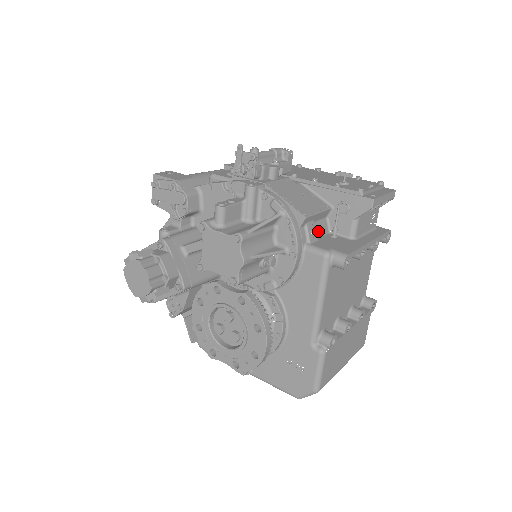
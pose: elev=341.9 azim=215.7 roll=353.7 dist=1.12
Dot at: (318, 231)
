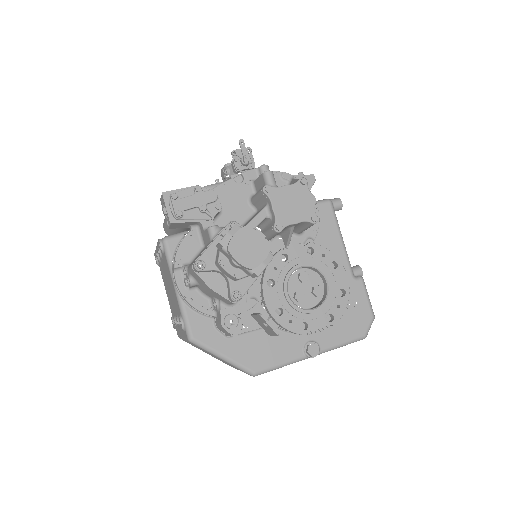
Dot at: occluded
